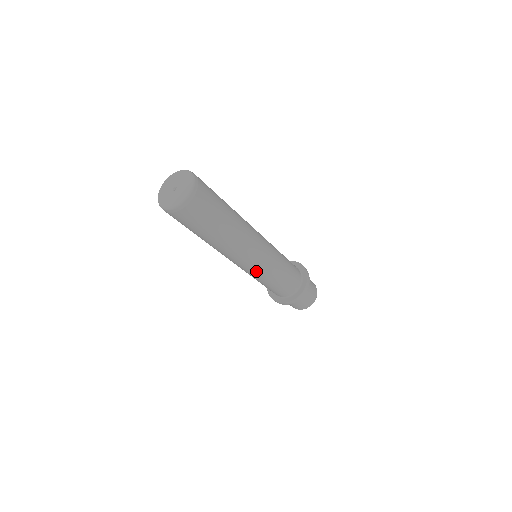
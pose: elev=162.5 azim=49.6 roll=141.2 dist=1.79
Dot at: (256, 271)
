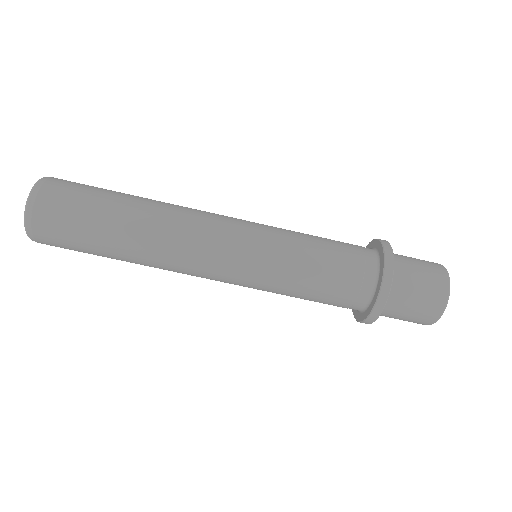
Dot at: occluded
